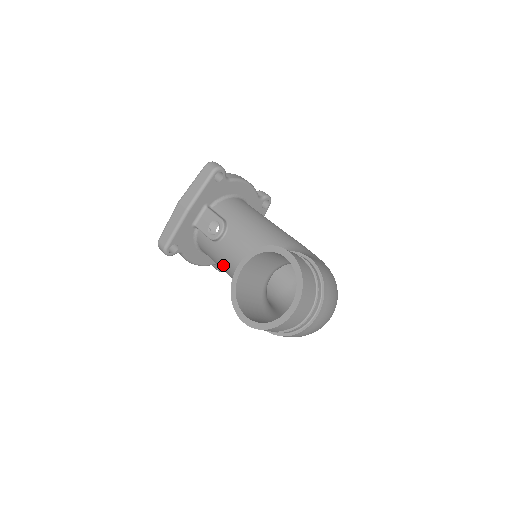
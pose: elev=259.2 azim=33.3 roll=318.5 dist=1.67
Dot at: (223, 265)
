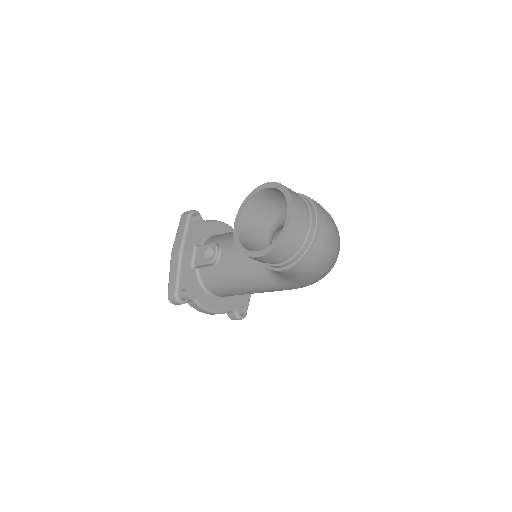
Dot at: (232, 278)
